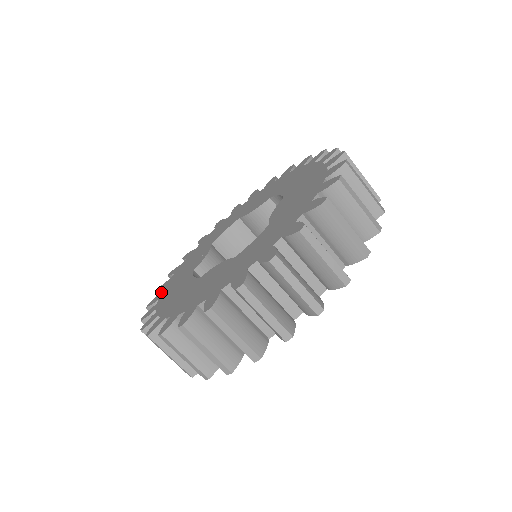
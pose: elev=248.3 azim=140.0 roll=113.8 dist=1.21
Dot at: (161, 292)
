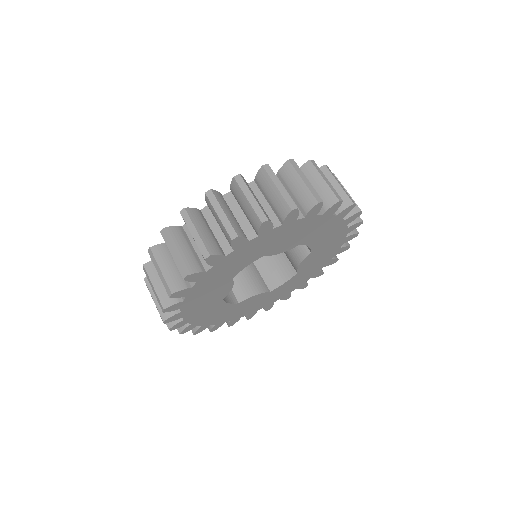
Dot at: occluded
